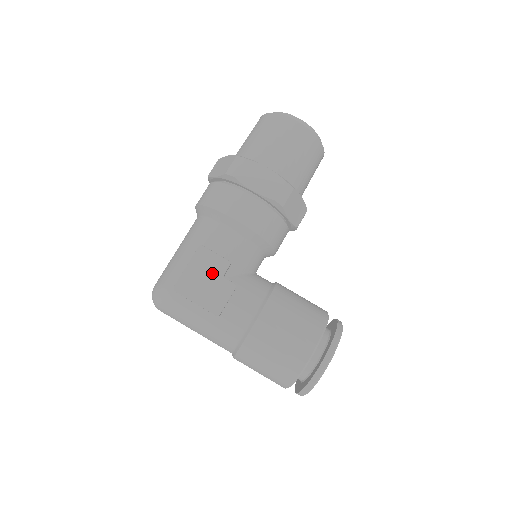
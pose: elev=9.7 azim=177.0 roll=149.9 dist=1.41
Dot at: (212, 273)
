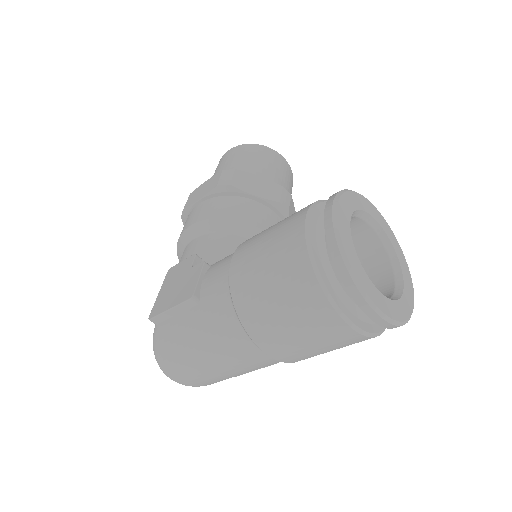
Dot at: (181, 275)
